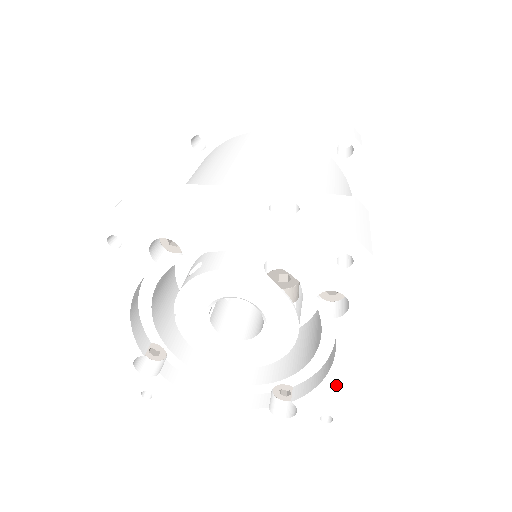
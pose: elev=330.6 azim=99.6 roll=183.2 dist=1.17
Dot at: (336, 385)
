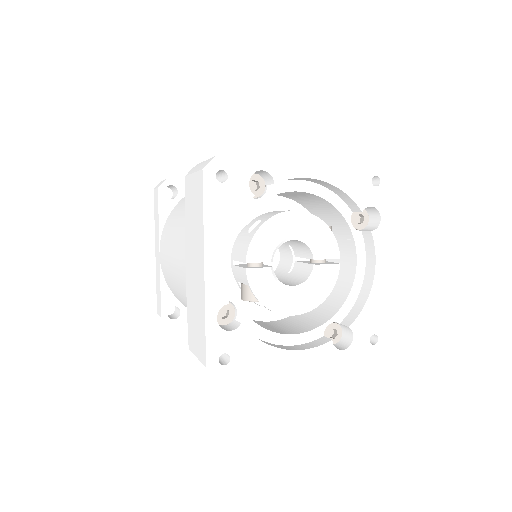
Dot at: (378, 298)
